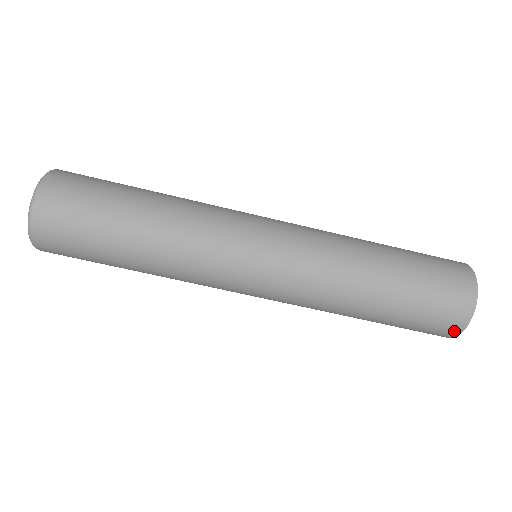
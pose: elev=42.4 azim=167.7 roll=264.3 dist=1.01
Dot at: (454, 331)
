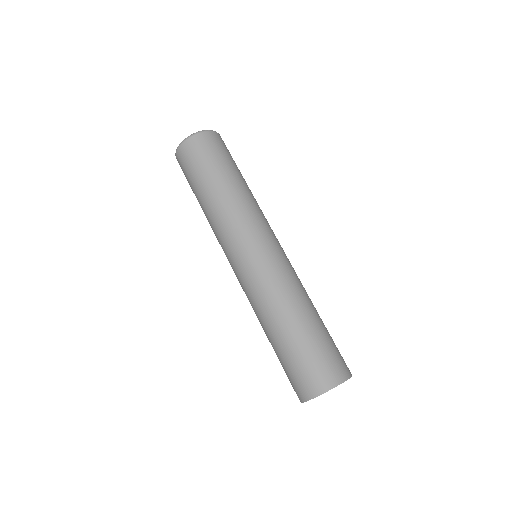
Dot at: (323, 386)
